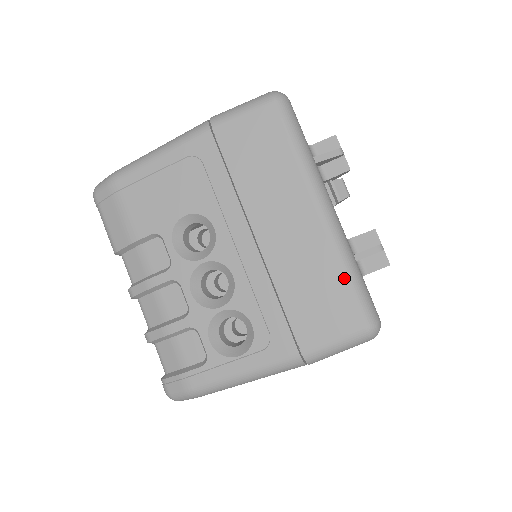
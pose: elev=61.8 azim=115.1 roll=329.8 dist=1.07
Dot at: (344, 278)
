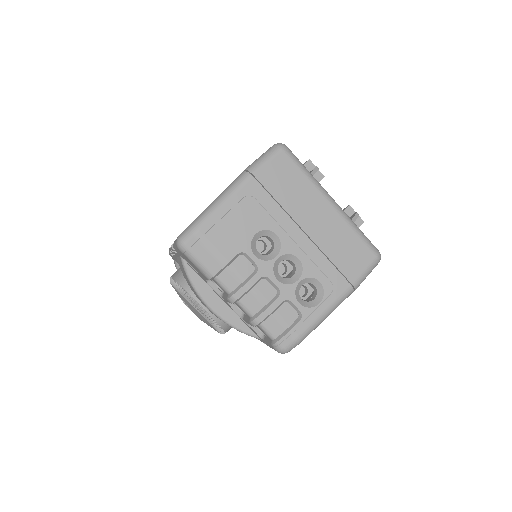
Dot at: (357, 235)
